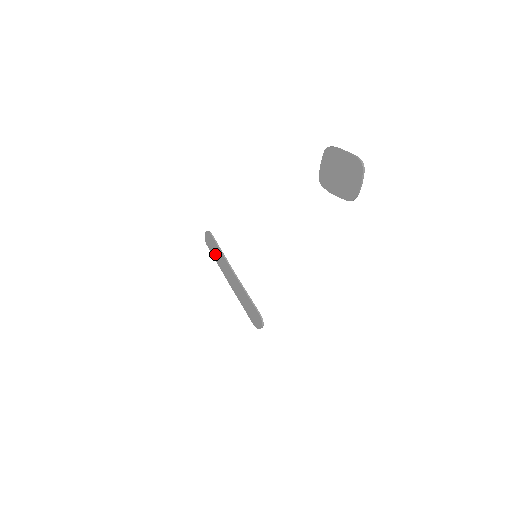
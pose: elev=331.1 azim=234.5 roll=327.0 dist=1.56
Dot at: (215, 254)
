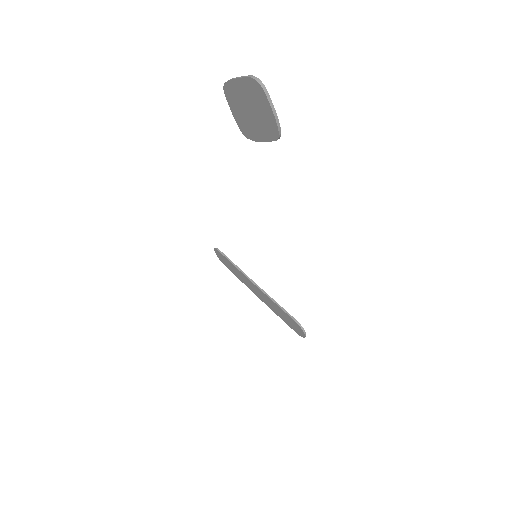
Dot at: (232, 270)
